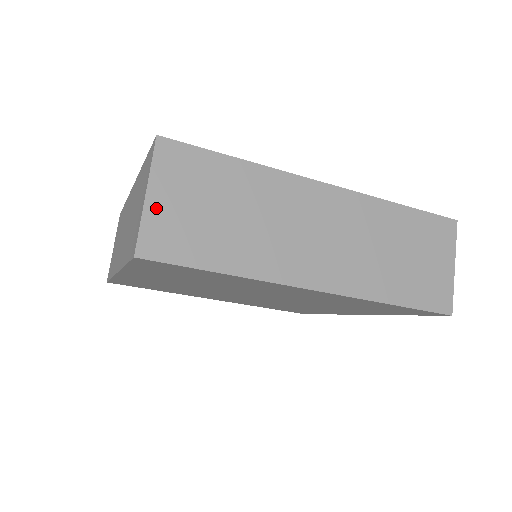
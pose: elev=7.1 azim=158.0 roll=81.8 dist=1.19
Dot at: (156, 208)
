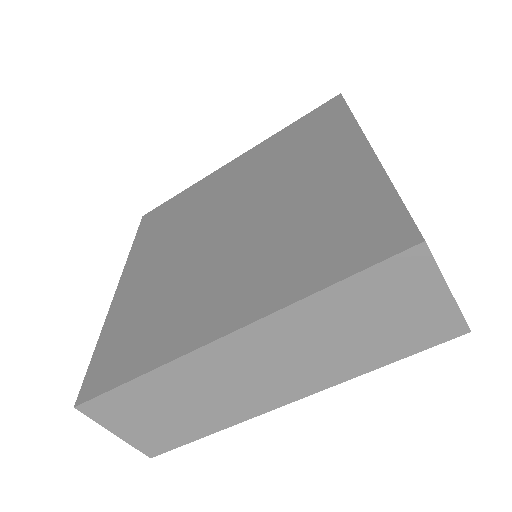
Dot at: (129, 436)
